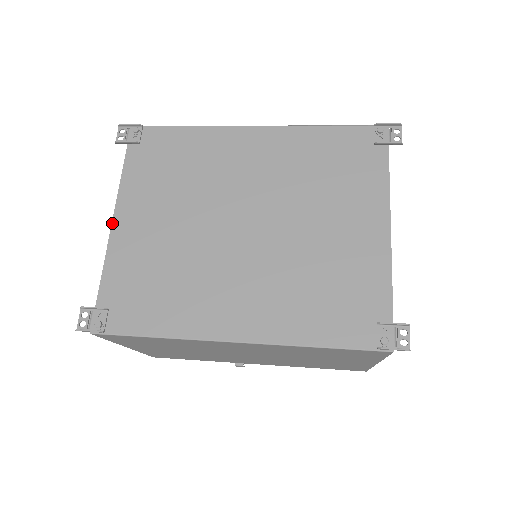
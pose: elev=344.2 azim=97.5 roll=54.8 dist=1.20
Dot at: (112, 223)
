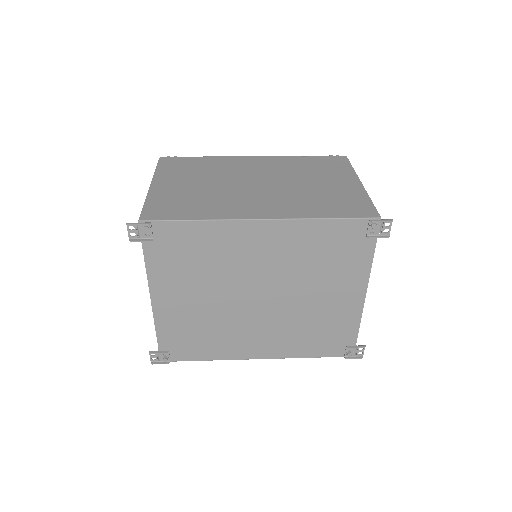
Dot at: (151, 301)
